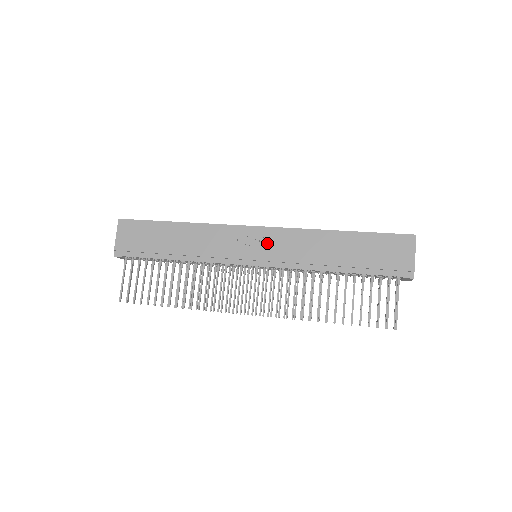
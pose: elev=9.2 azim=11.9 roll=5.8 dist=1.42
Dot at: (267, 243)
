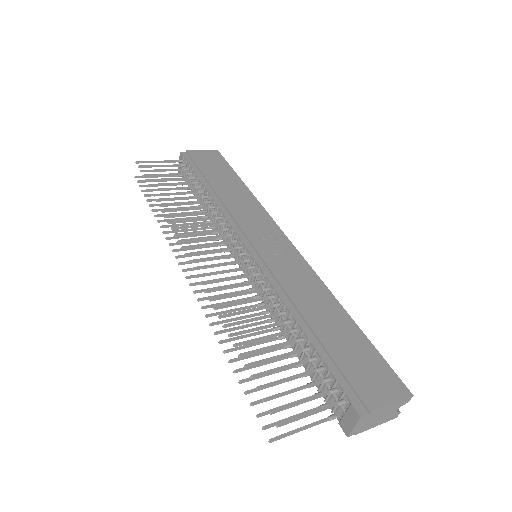
Dot at: (280, 252)
